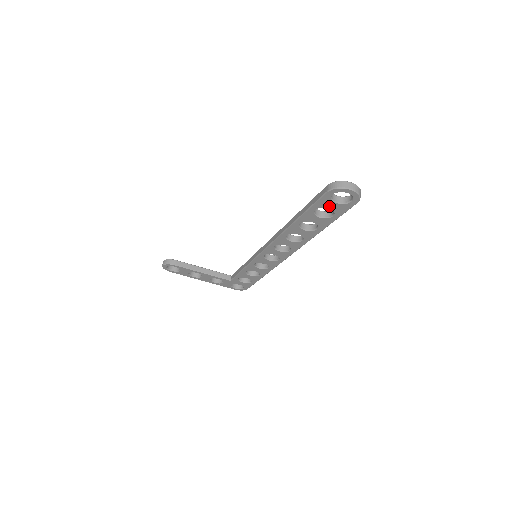
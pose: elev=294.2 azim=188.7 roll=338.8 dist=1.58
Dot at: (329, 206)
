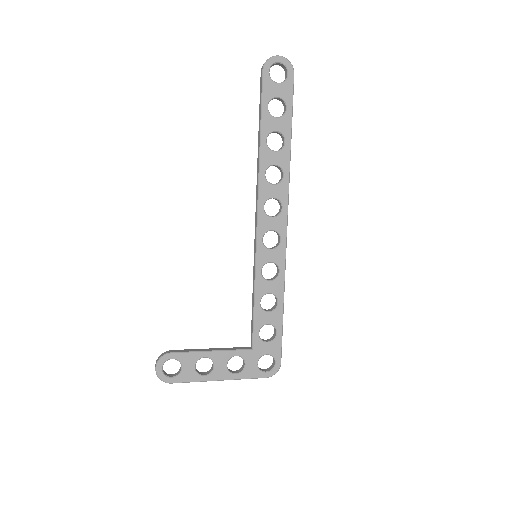
Dot at: (275, 93)
